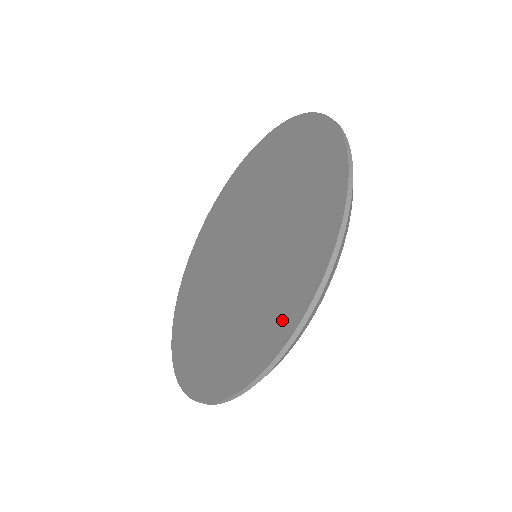
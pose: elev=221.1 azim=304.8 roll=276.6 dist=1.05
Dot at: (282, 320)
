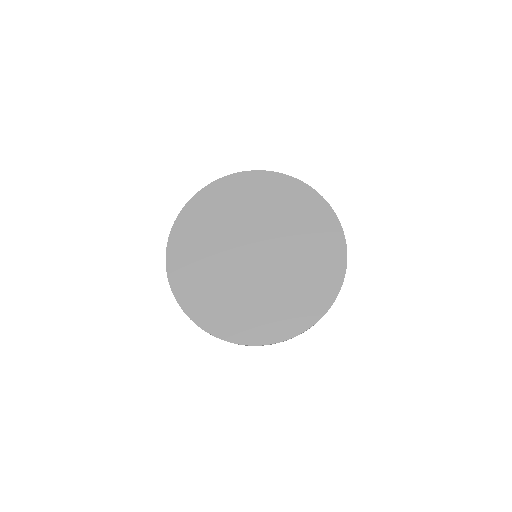
Dot at: (287, 326)
